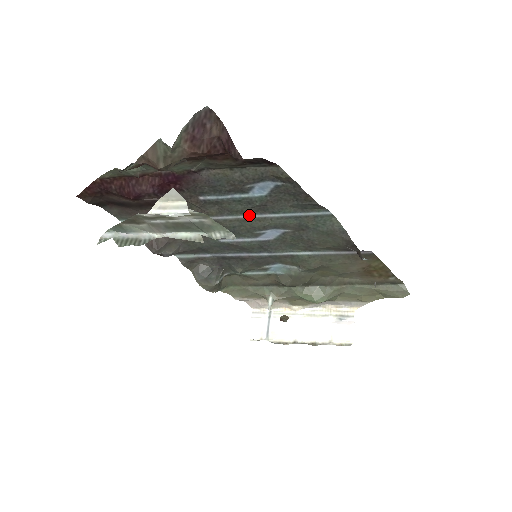
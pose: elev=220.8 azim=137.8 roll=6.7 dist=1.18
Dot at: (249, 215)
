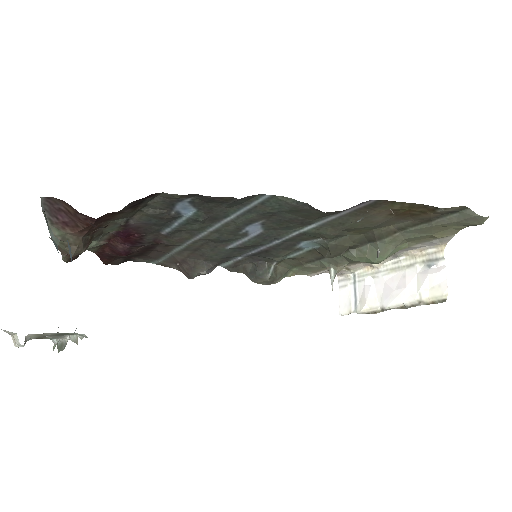
Dot at: (213, 226)
